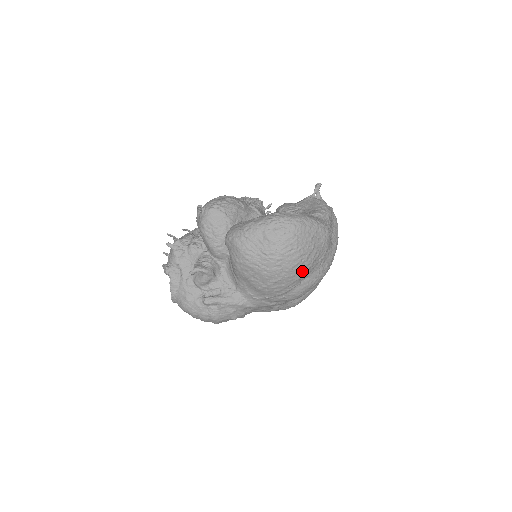
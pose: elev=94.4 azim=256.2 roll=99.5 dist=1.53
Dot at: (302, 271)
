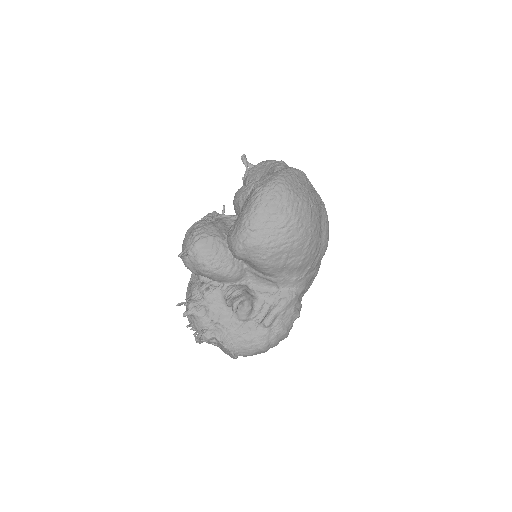
Dot at: (317, 217)
